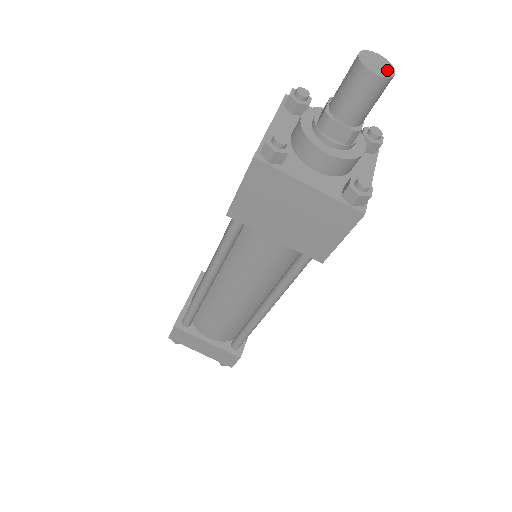
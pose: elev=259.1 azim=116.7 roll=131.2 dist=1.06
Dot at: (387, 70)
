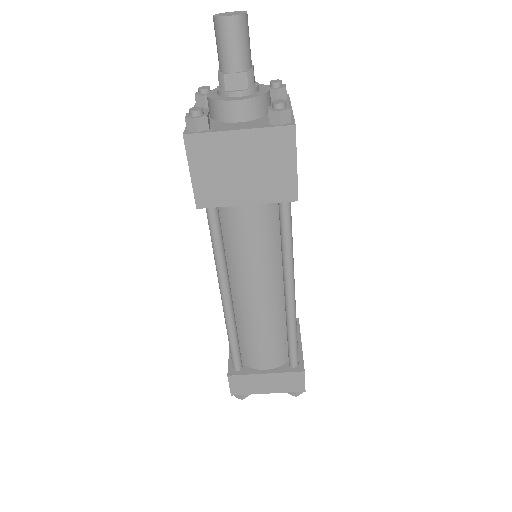
Dot at: (239, 13)
